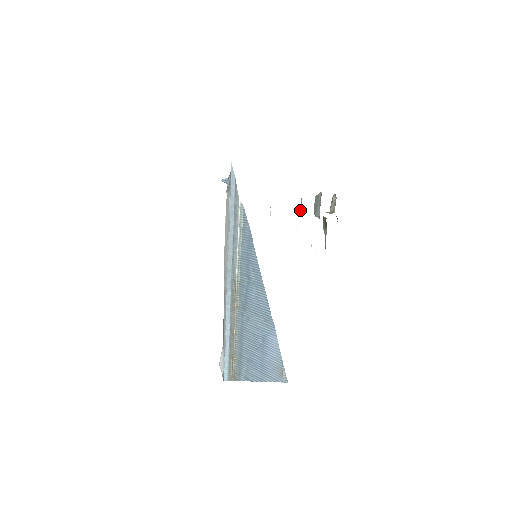
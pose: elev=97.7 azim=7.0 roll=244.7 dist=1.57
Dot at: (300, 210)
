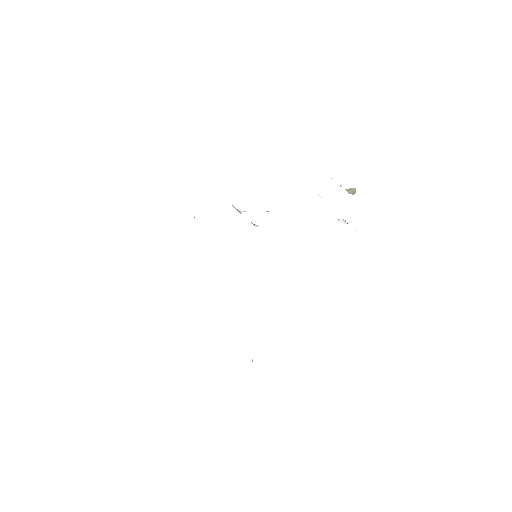
Dot at: occluded
